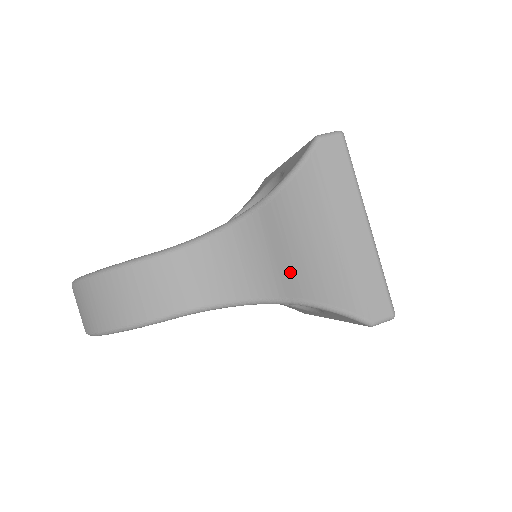
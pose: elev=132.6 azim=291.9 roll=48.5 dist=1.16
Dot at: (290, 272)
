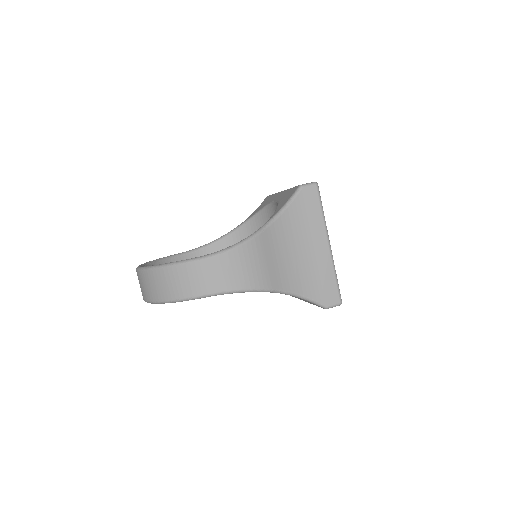
Dot at: (276, 273)
